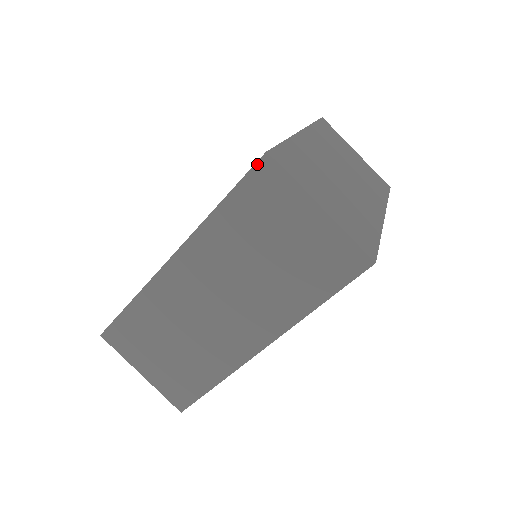
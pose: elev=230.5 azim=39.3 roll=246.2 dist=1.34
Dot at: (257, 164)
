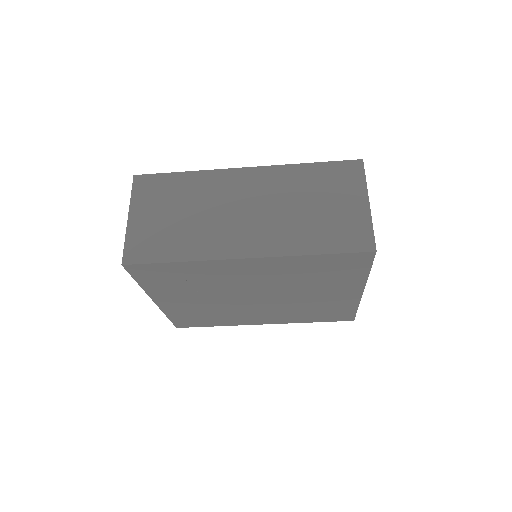
Dot at: (353, 161)
